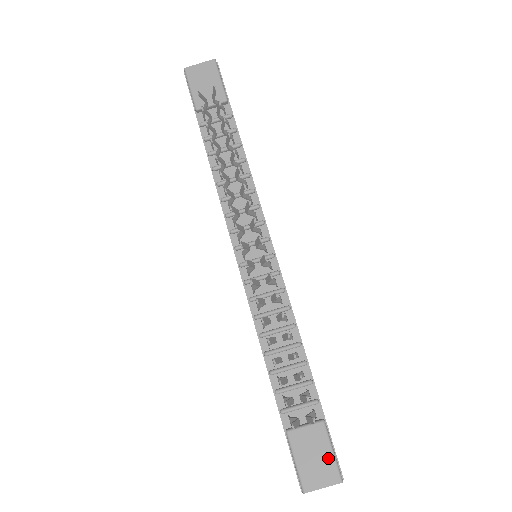
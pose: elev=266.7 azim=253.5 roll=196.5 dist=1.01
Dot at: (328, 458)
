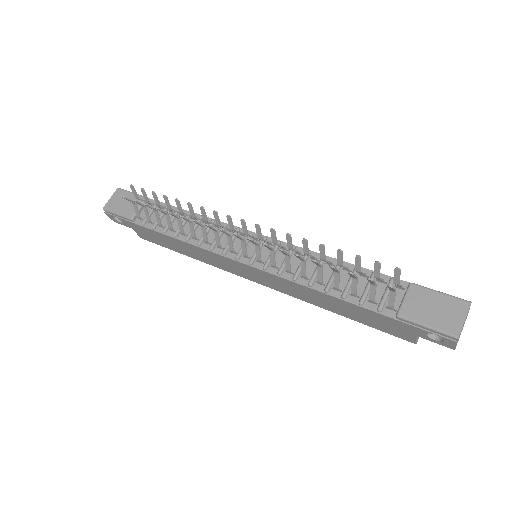
Dot at: (443, 299)
